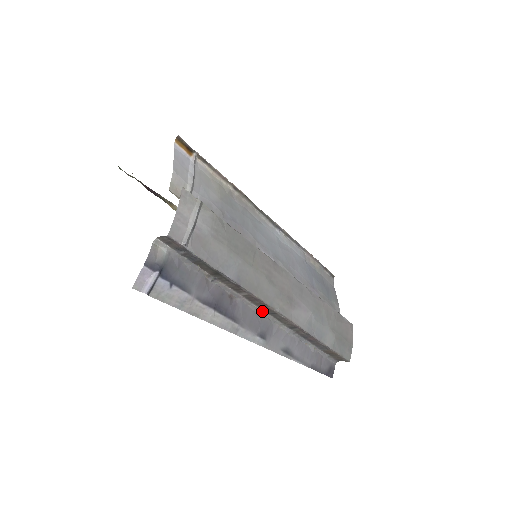
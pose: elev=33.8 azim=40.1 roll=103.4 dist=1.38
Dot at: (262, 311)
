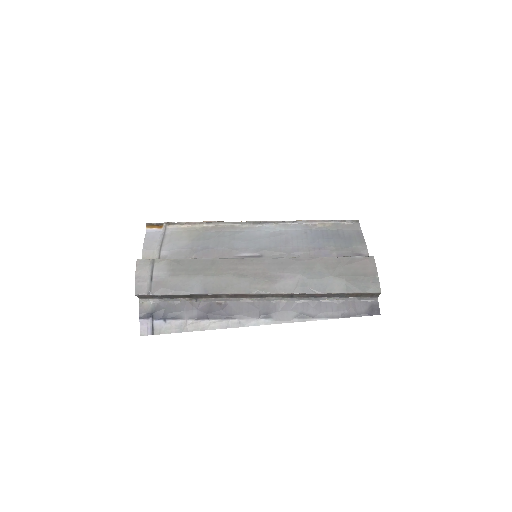
Dot at: (255, 299)
